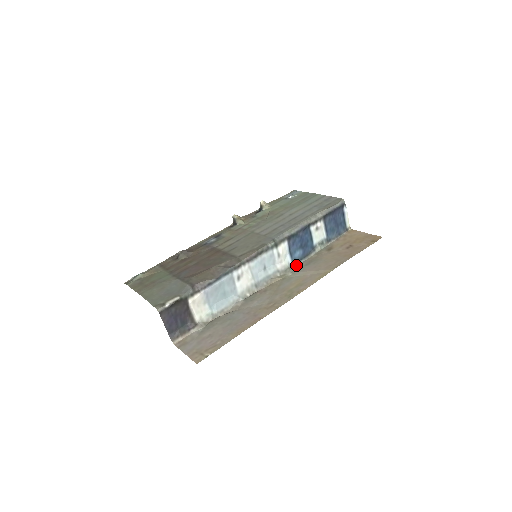
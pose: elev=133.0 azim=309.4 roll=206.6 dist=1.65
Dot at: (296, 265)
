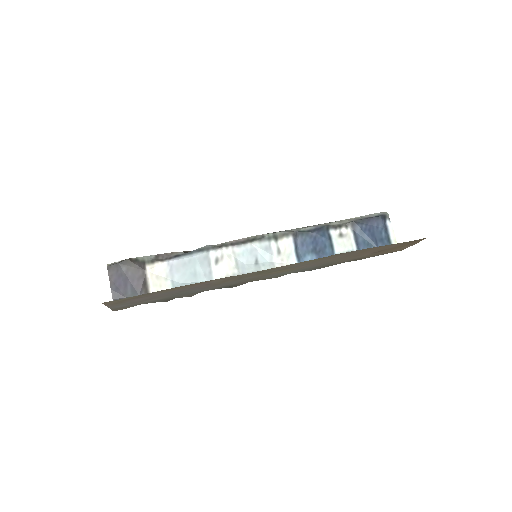
Dot at: (304, 271)
